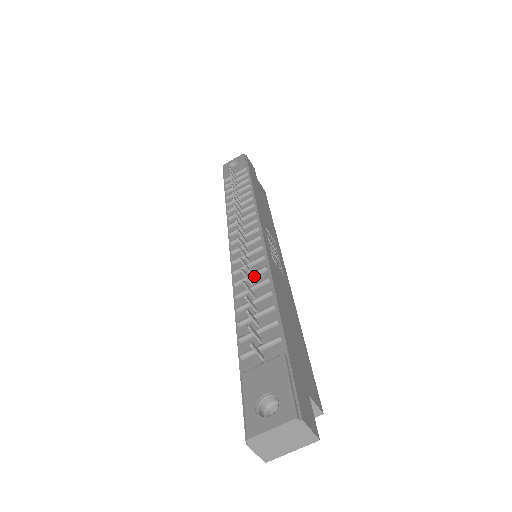
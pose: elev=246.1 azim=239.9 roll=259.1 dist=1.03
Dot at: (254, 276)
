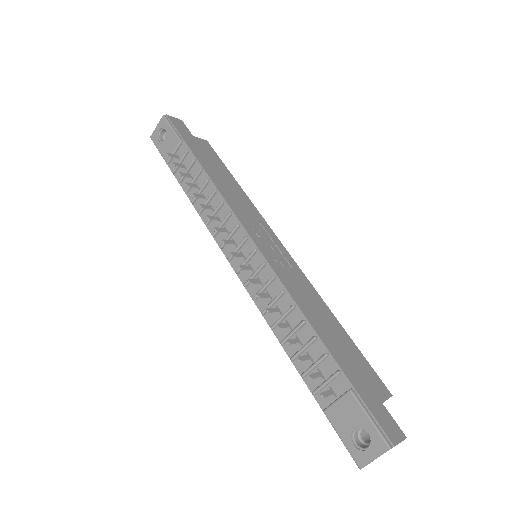
Dot at: (276, 301)
